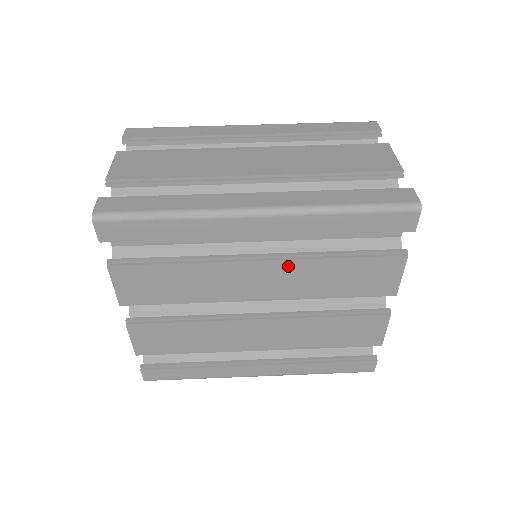
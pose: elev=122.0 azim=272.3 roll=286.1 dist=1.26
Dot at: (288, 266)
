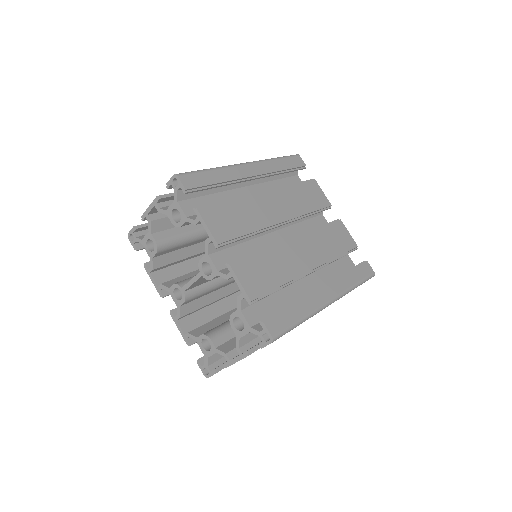
Dot at: (278, 193)
